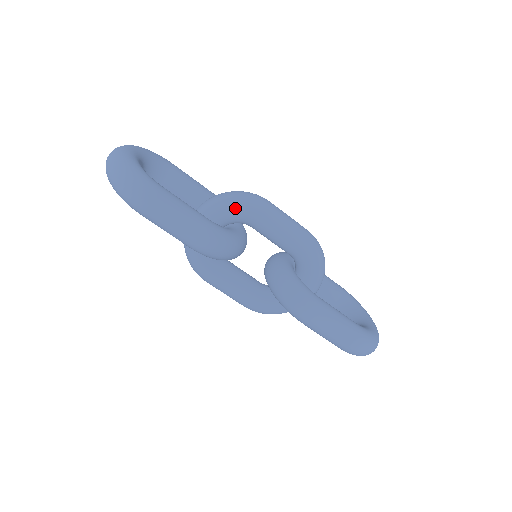
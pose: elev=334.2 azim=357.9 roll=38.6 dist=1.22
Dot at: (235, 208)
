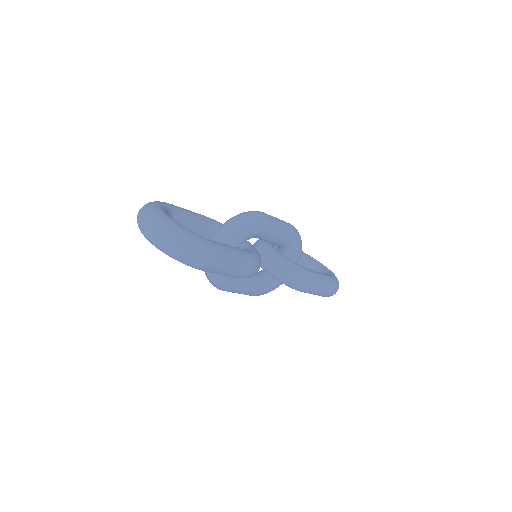
Dot at: (250, 230)
